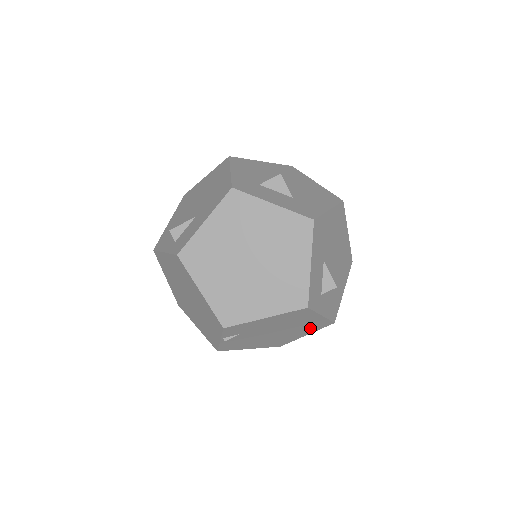
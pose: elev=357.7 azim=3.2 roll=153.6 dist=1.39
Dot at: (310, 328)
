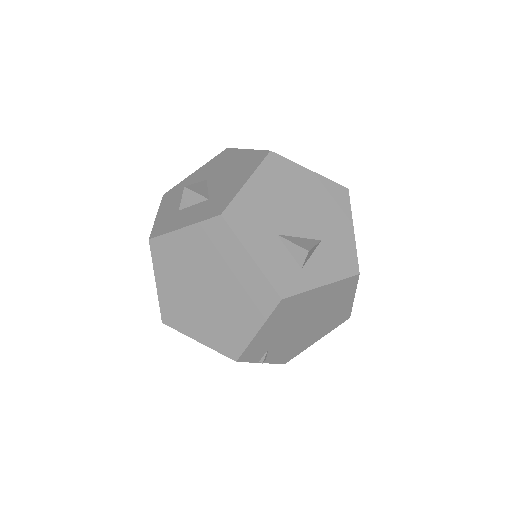
Dot at: (341, 295)
